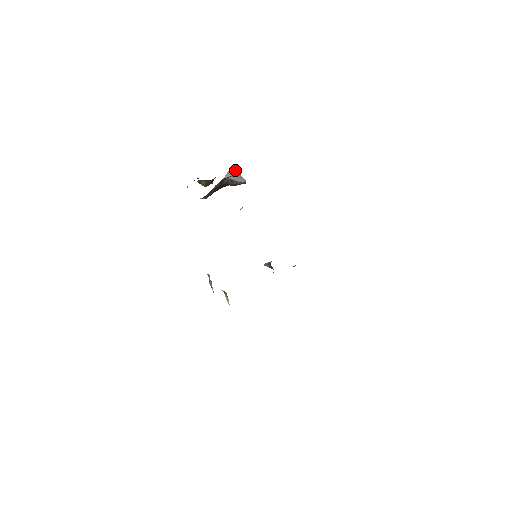
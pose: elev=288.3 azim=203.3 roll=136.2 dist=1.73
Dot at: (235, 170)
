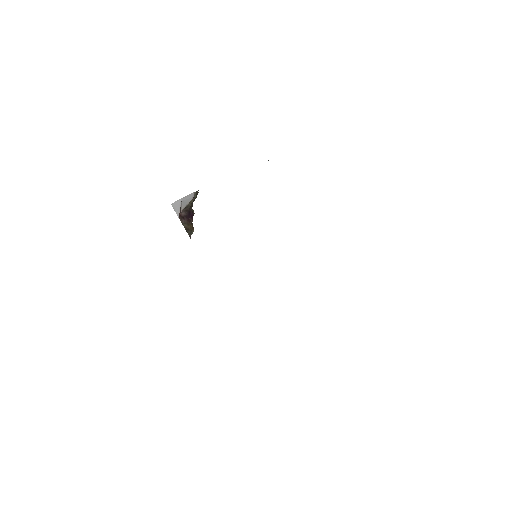
Dot at: (176, 201)
